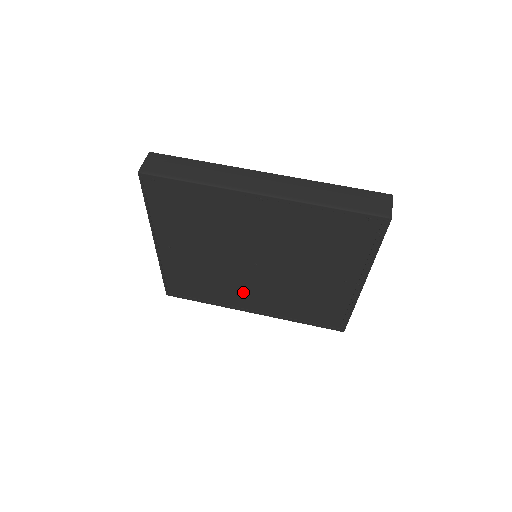
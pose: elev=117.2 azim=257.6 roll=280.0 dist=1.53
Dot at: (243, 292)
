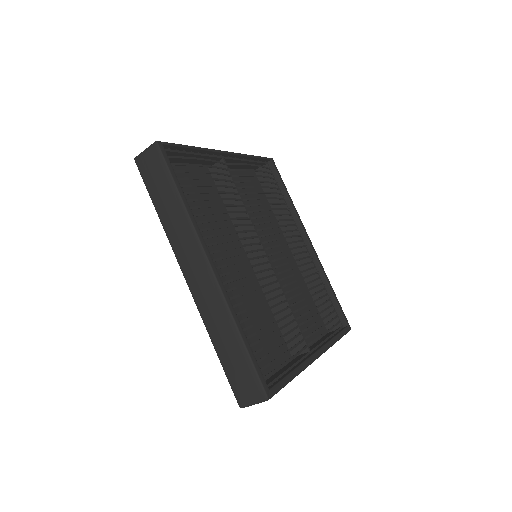
Dot at: (271, 244)
